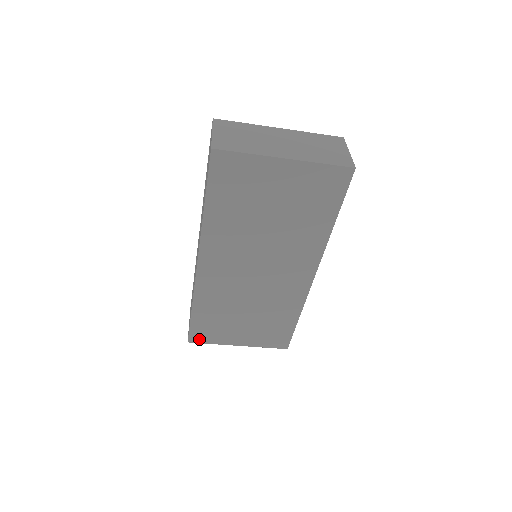
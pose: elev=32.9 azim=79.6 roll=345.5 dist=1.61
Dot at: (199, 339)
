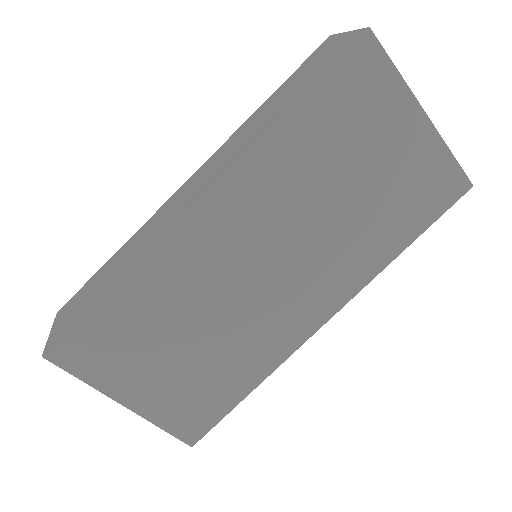
Dot at: (69, 359)
